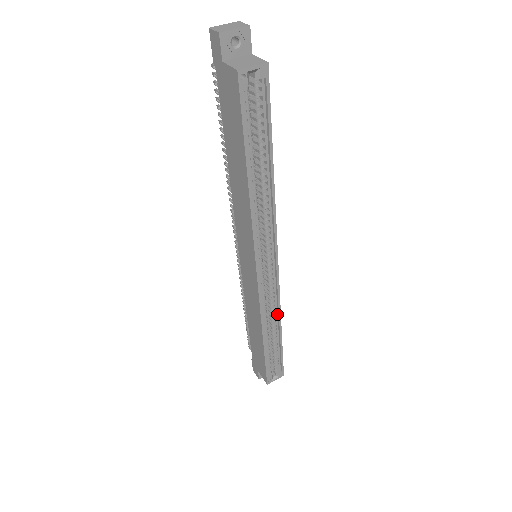
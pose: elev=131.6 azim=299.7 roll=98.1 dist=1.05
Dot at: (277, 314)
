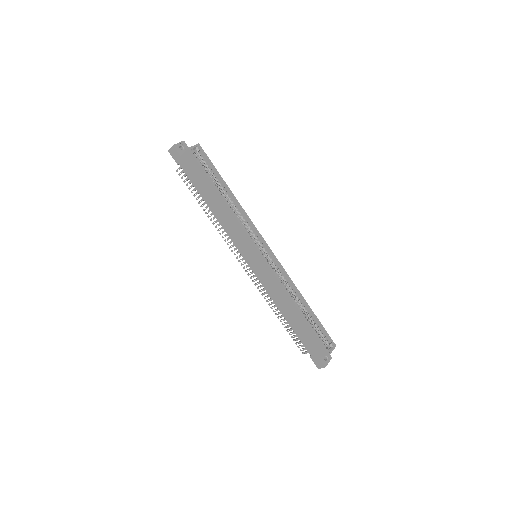
Dot at: (294, 288)
